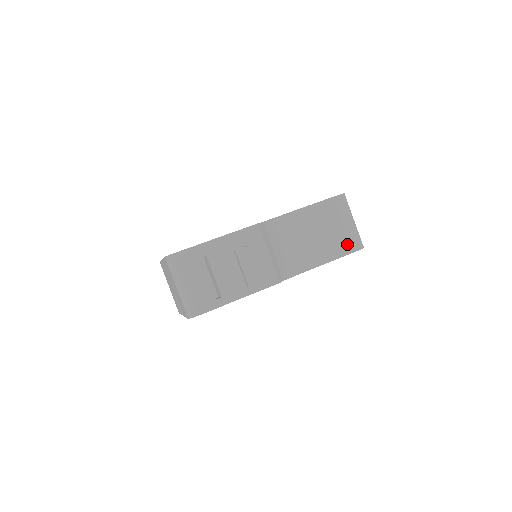
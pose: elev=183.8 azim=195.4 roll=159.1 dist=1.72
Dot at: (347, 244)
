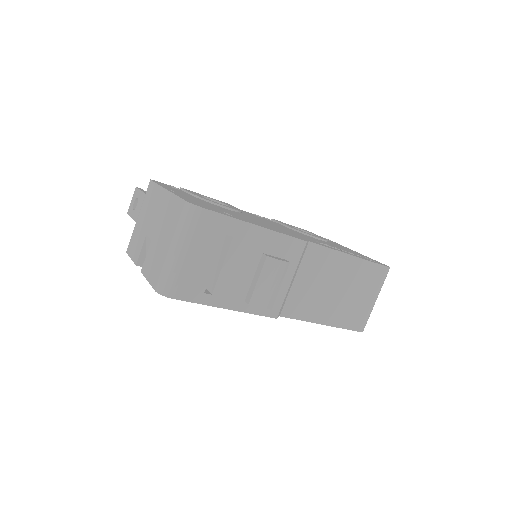
Dot at: (356, 319)
